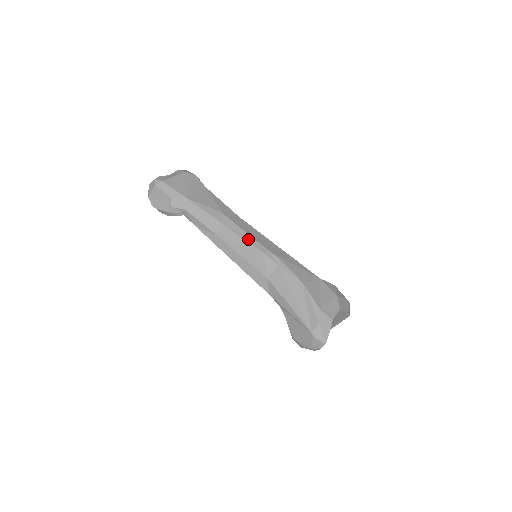
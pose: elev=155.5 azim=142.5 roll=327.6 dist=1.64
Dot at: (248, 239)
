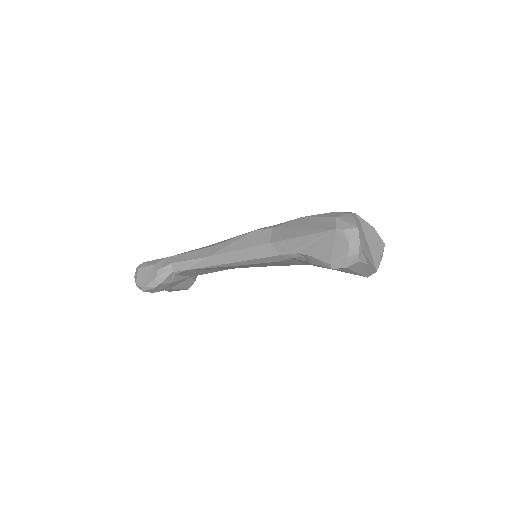
Dot at: (236, 237)
